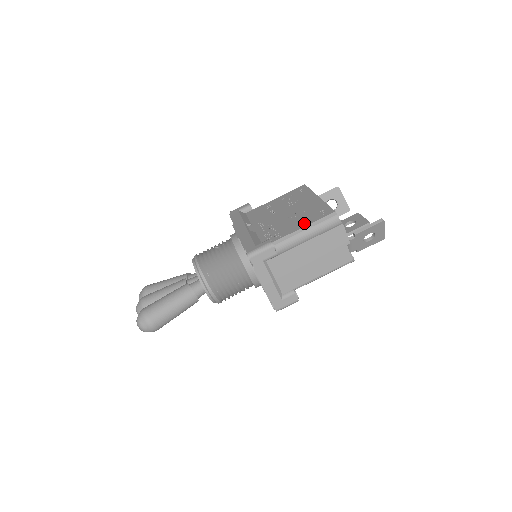
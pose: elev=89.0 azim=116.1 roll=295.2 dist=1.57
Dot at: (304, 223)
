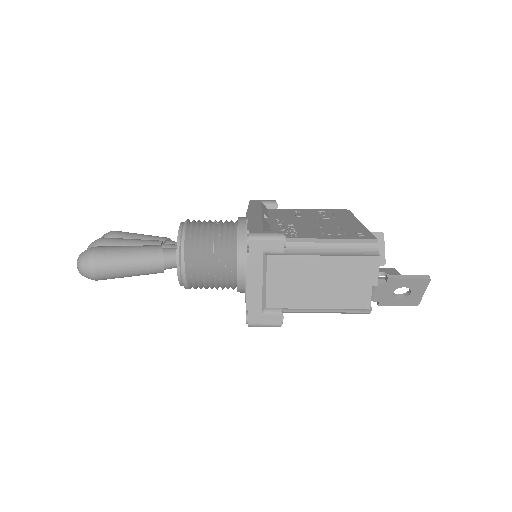
Dot at: (333, 235)
